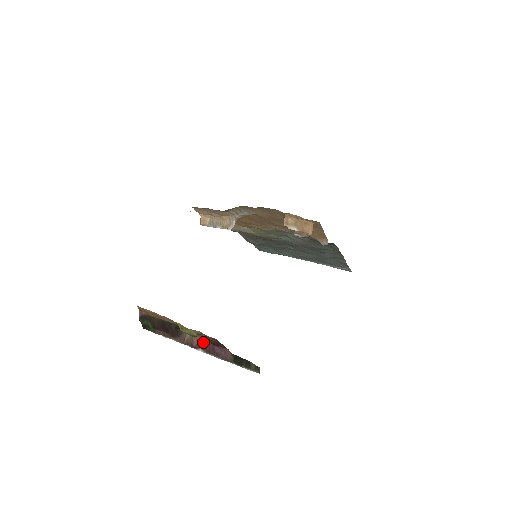
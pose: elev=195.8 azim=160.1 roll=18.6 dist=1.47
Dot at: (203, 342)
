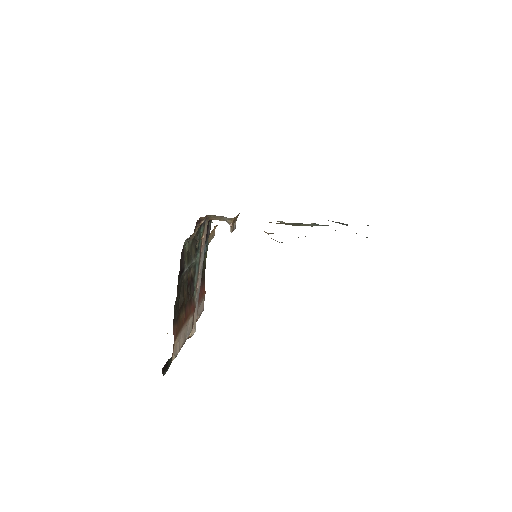
Dot at: occluded
